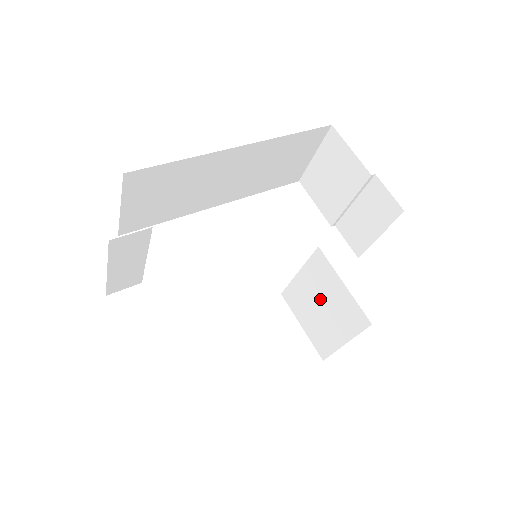
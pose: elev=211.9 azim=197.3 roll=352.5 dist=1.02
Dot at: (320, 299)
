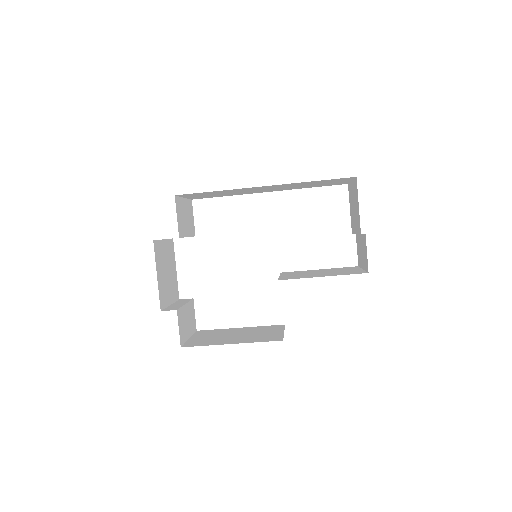
Dot at: occluded
